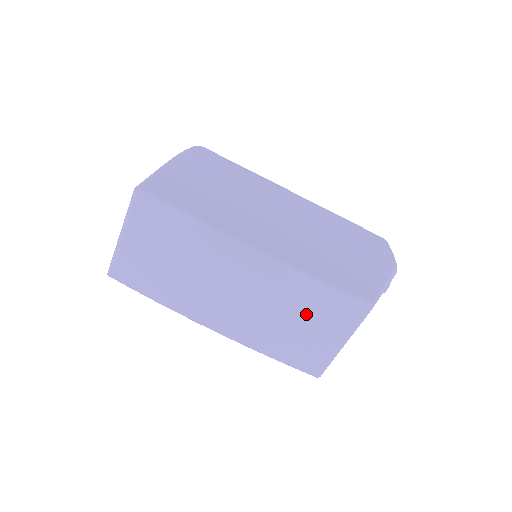
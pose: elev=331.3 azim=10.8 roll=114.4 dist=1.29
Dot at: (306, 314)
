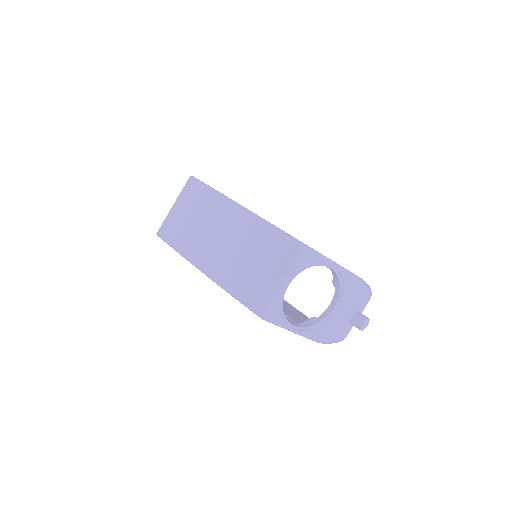
Dot at: (261, 251)
